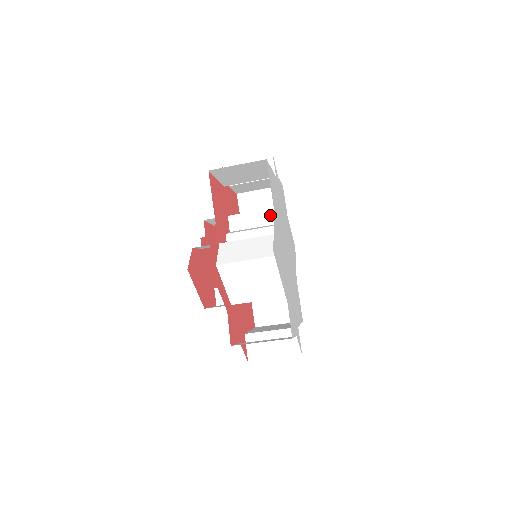
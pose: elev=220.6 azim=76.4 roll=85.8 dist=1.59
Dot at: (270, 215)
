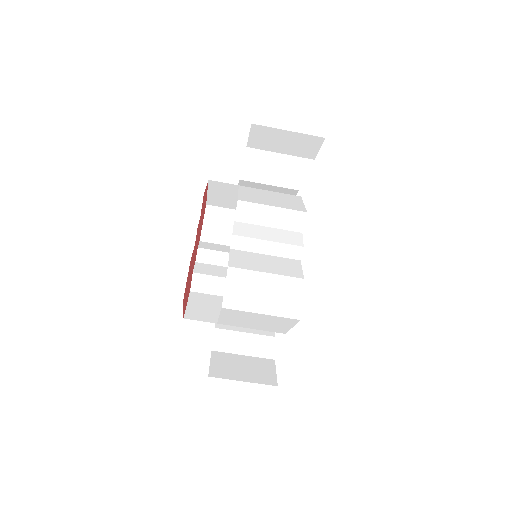
Dot at: (291, 218)
